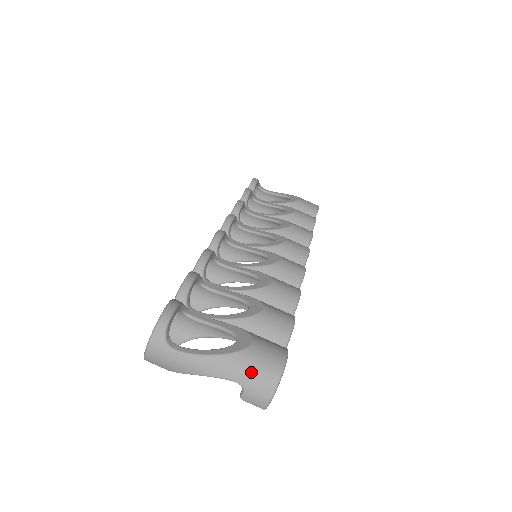
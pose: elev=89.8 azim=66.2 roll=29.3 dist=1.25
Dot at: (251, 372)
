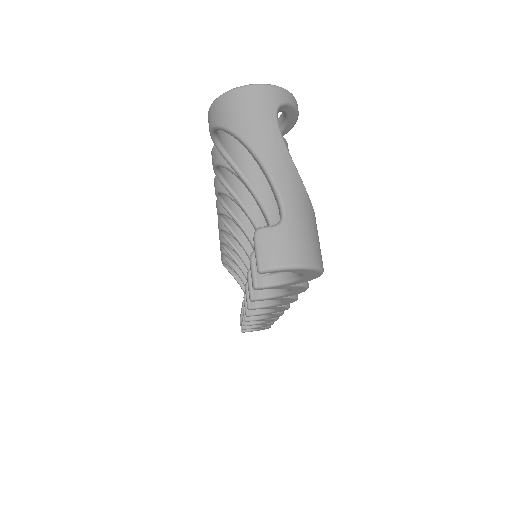
Dot at: (305, 224)
